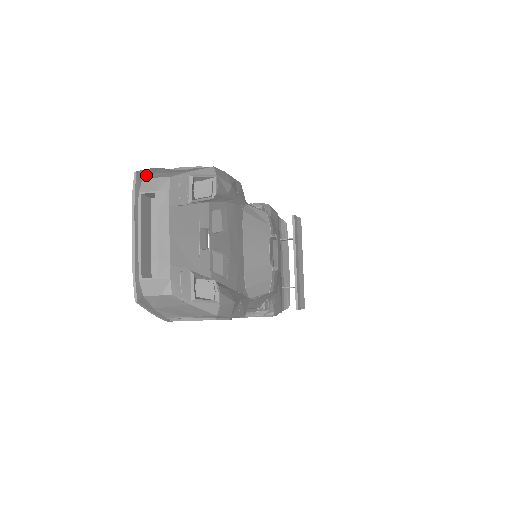
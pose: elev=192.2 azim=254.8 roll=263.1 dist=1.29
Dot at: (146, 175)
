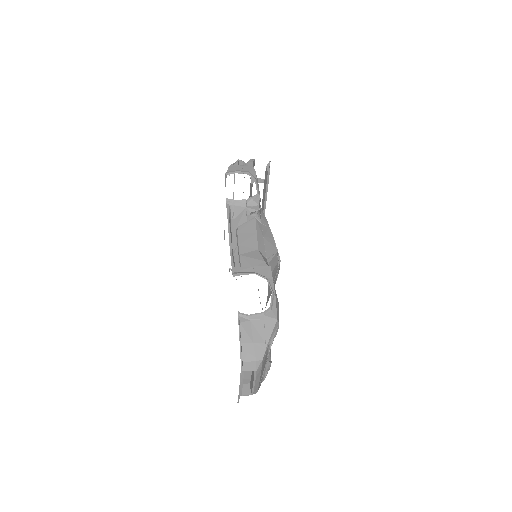
Dot at: (242, 354)
